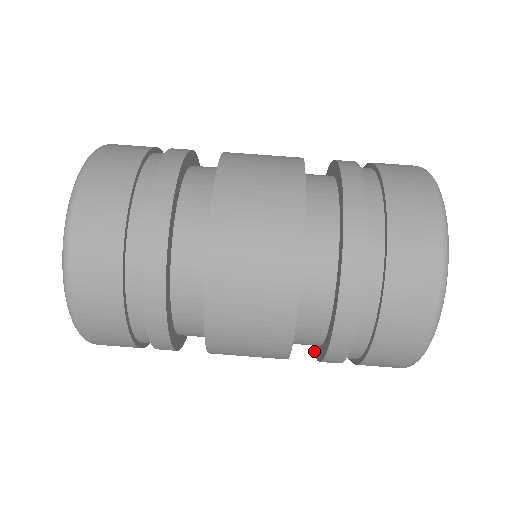
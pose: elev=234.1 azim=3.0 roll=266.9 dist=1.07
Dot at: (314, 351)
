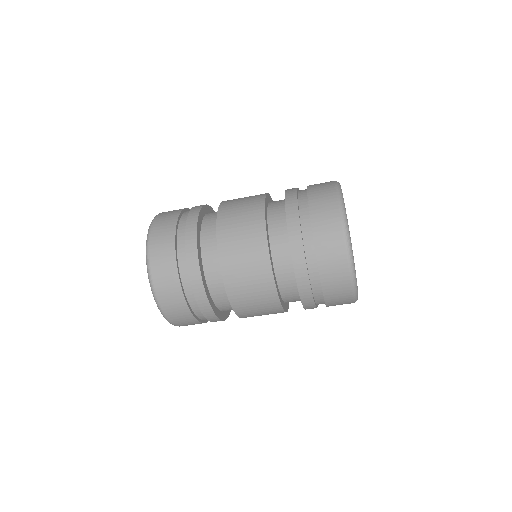
Dot at: occluded
